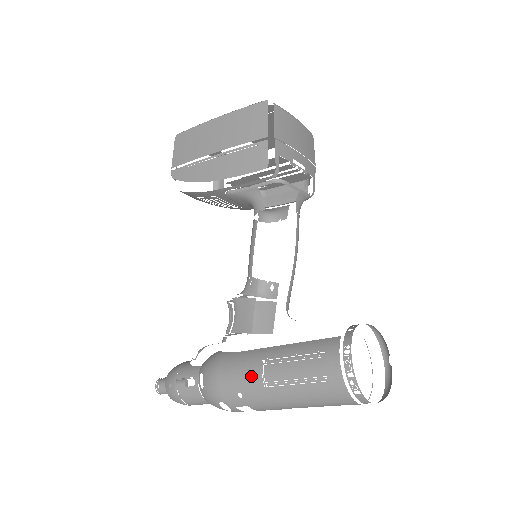
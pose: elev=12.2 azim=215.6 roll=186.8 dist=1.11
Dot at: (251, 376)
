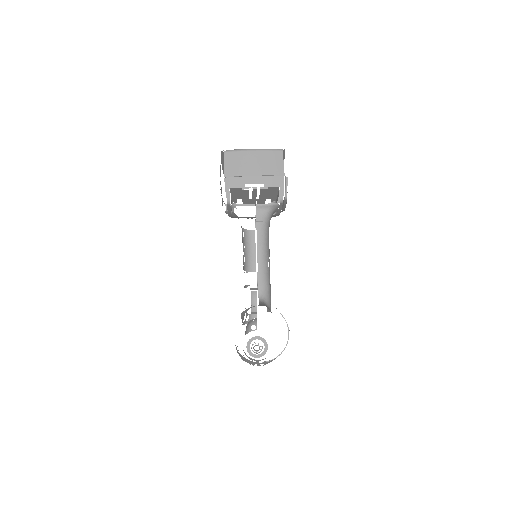
Dot at: occluded
